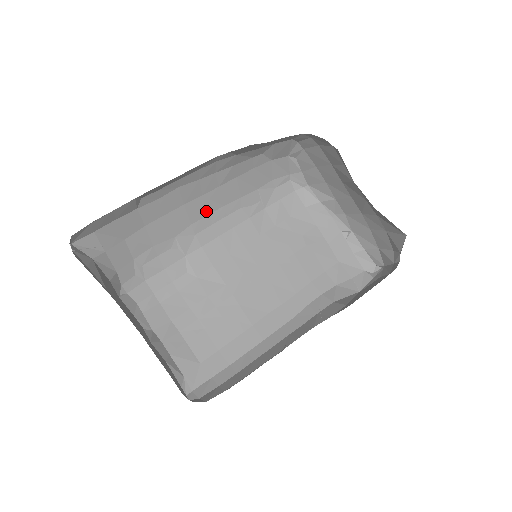
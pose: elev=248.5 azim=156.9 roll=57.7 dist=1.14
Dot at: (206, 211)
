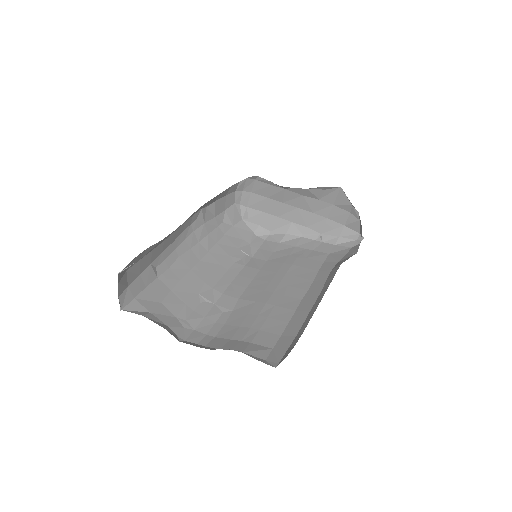
Dot at: (210, 271)
